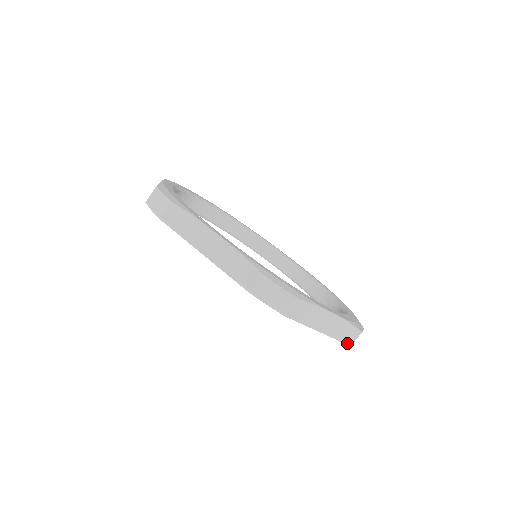
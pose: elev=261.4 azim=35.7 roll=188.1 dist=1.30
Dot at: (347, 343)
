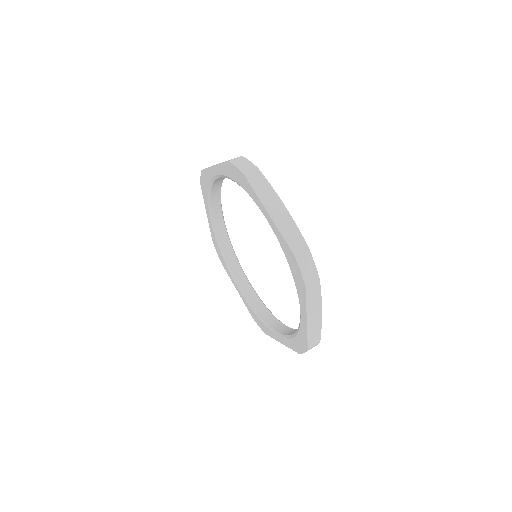
Dot at: (292, 250)
